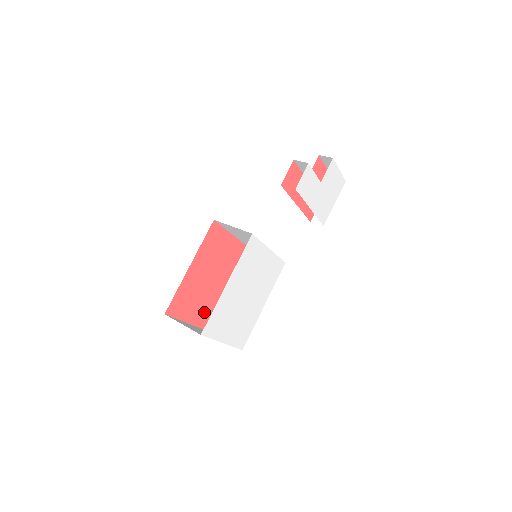
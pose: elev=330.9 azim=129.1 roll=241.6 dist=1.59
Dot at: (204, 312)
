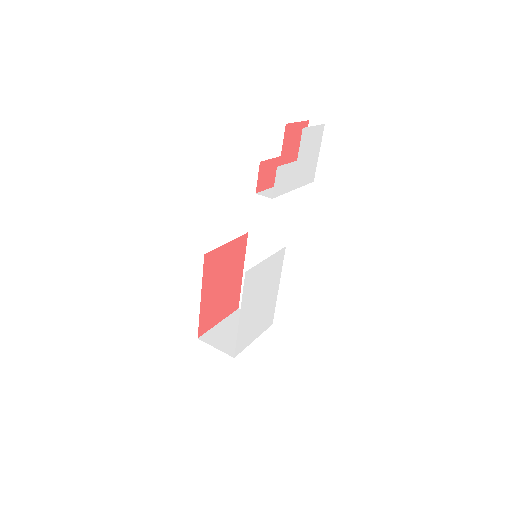
Dot at: (228, 304)
